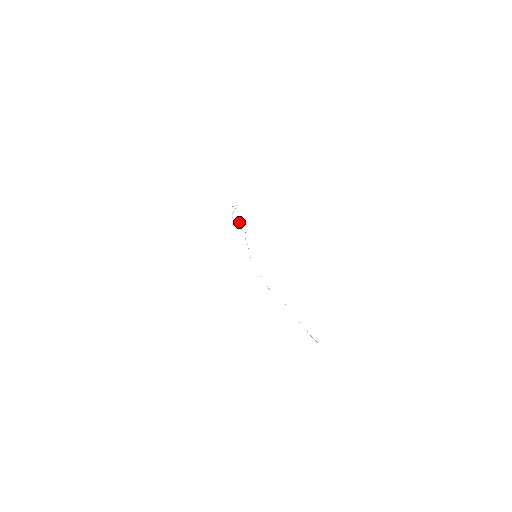
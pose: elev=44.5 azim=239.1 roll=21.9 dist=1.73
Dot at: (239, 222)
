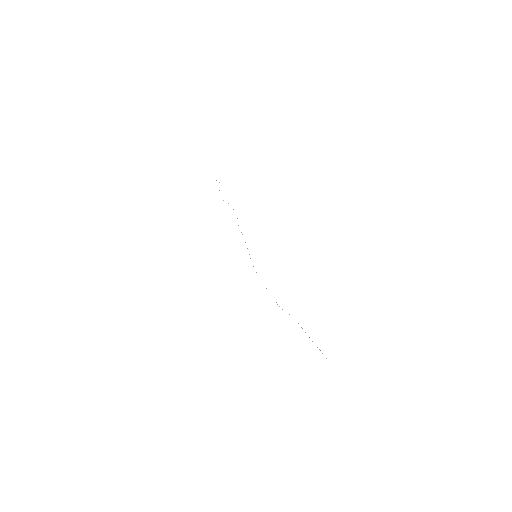
Dot at: (228, 203)
